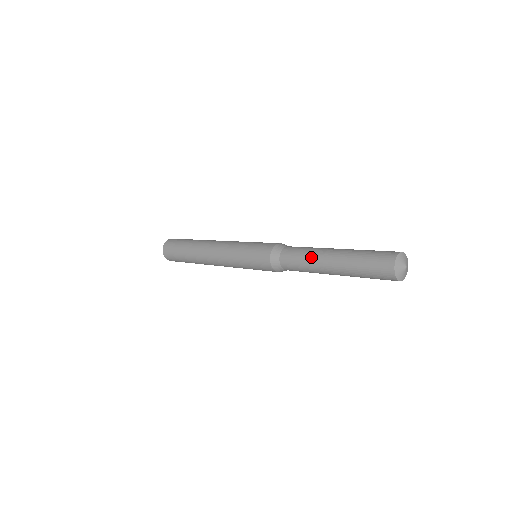
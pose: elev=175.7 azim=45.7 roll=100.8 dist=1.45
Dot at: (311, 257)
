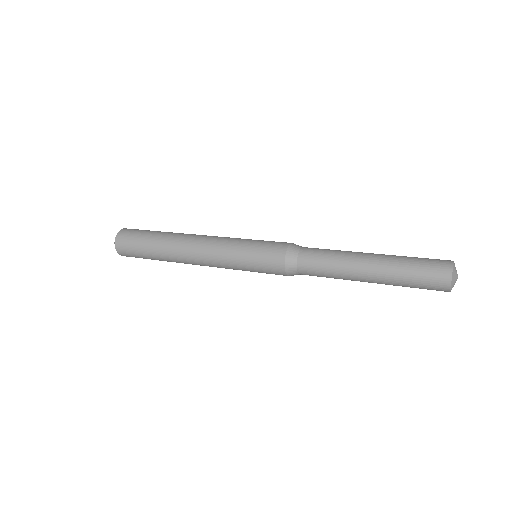
Dot at: (344, 252)
